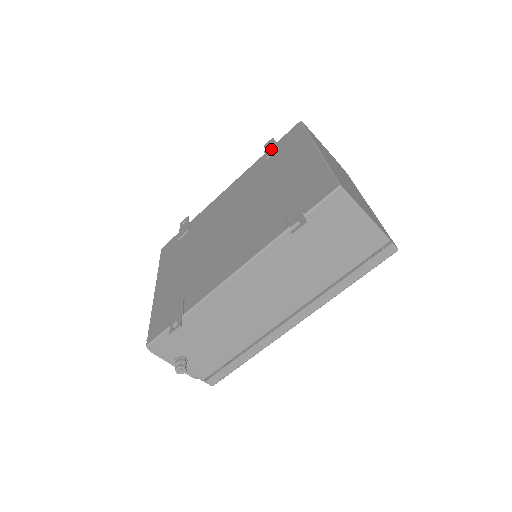
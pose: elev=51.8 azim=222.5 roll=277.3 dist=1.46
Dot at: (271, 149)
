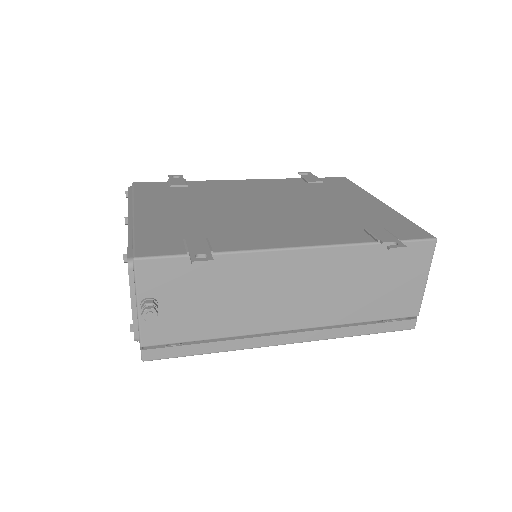
Dot at: (313, 178)
